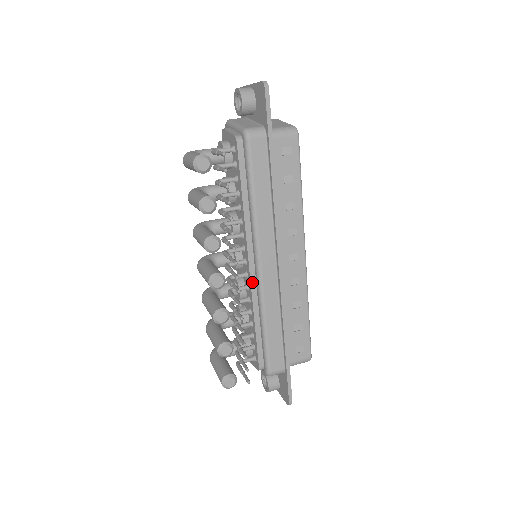
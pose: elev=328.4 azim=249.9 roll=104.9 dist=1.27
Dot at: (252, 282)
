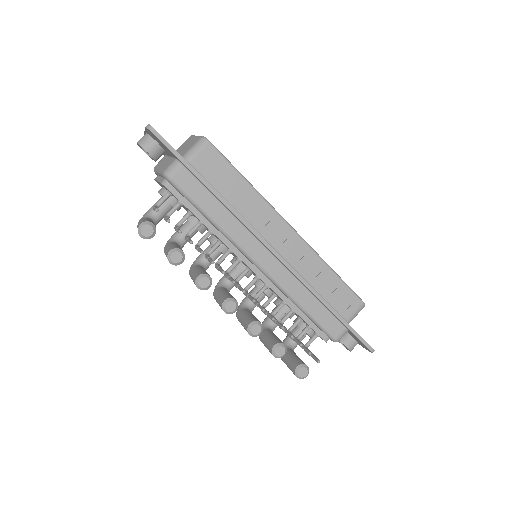
Dot at: (265, 281)
